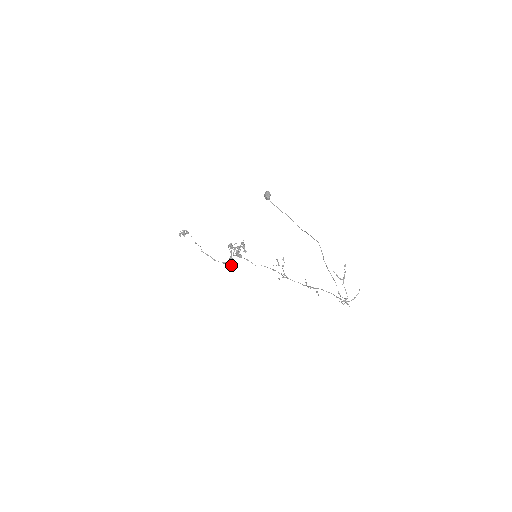
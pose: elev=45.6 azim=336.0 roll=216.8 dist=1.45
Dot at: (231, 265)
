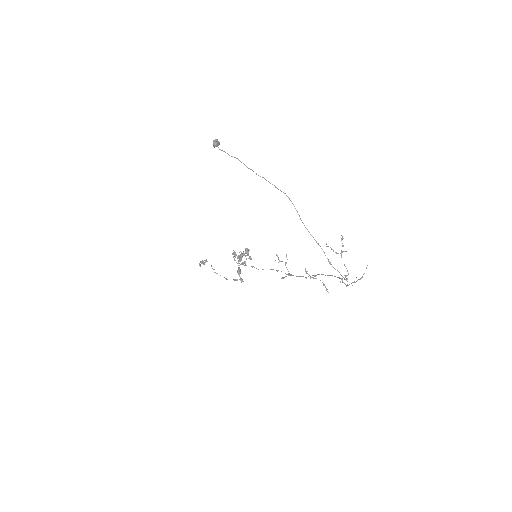
Dot at: (240, 279)
